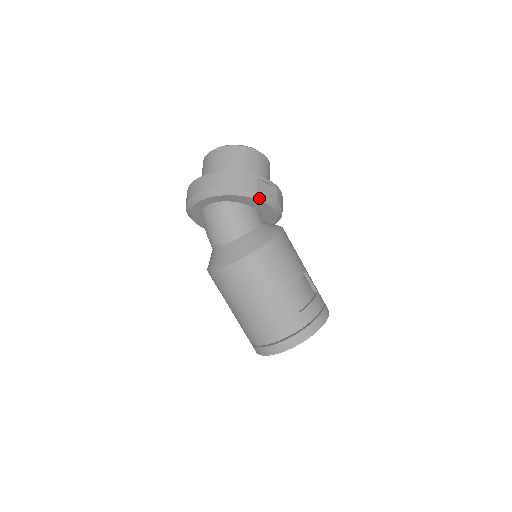
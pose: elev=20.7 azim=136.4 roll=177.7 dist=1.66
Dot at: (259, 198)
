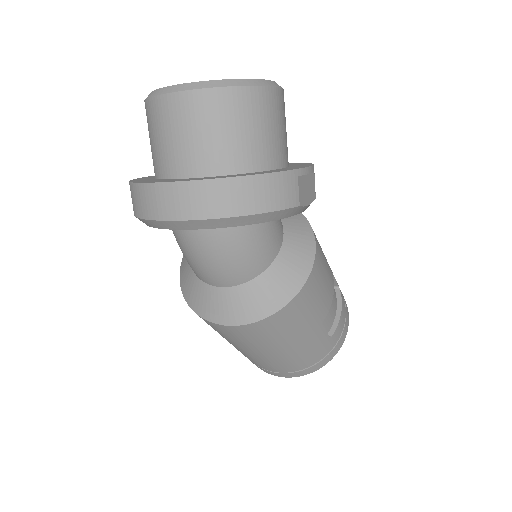
Dot at: (298, 212)
